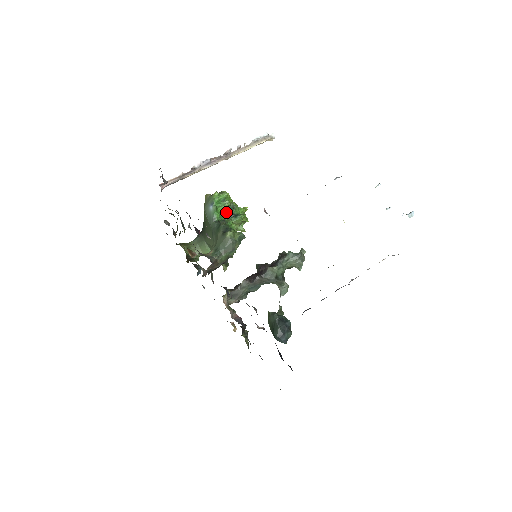
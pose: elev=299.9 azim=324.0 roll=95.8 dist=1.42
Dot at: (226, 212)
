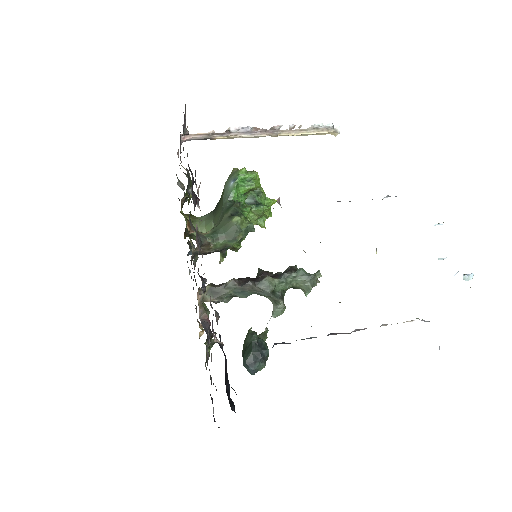
Dot at: (249, 196)
